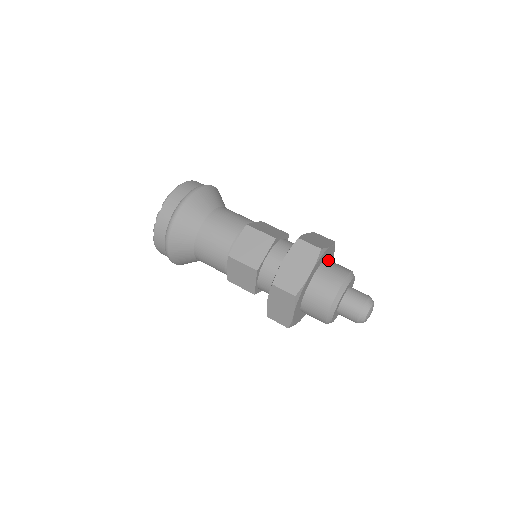
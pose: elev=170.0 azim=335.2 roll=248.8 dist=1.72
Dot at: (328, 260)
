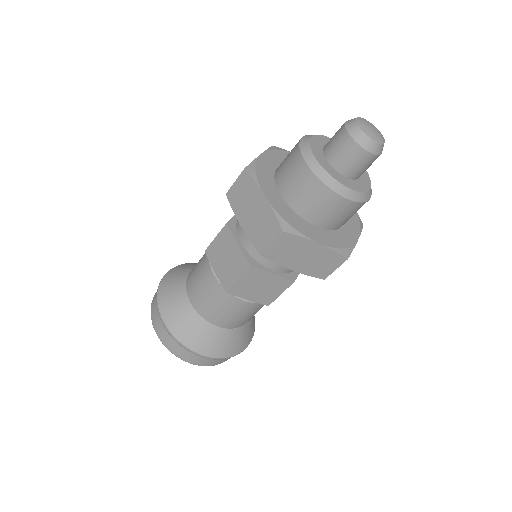
Dot at: occluded
